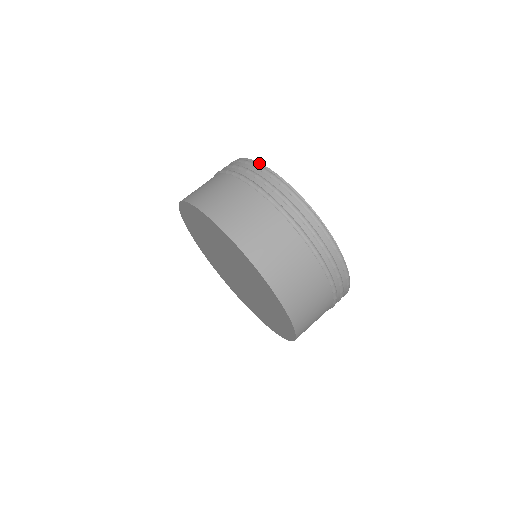
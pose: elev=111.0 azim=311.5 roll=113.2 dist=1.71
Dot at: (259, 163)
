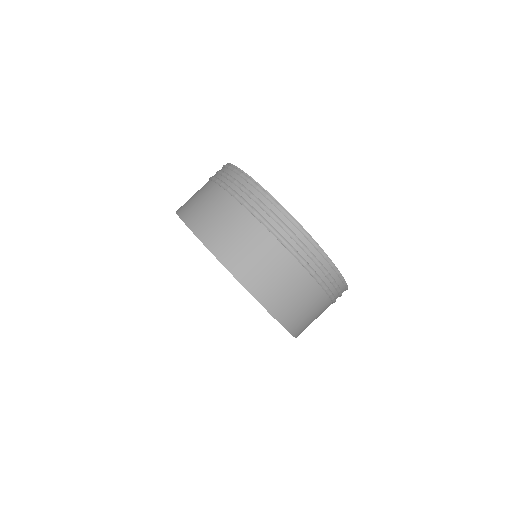
Dot at: occluded
